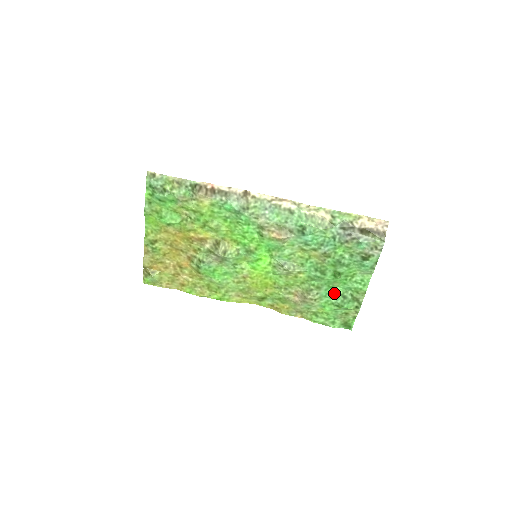
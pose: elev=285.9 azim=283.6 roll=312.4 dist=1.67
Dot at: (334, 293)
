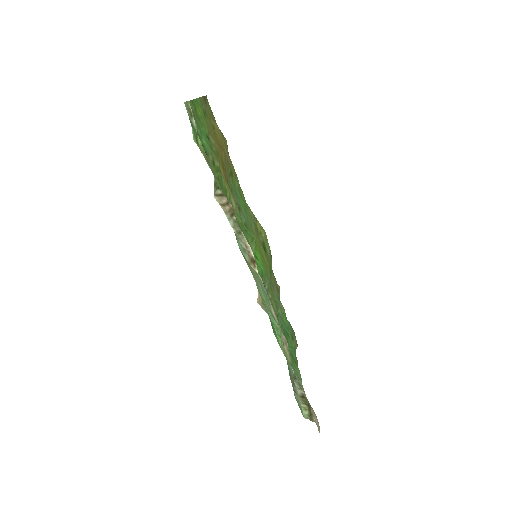
Dot at: (288, 334)
